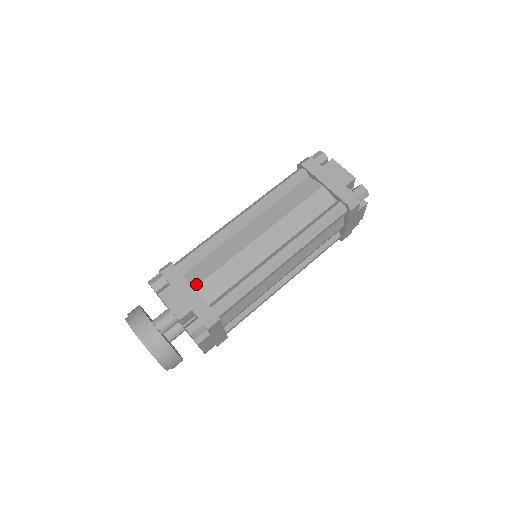
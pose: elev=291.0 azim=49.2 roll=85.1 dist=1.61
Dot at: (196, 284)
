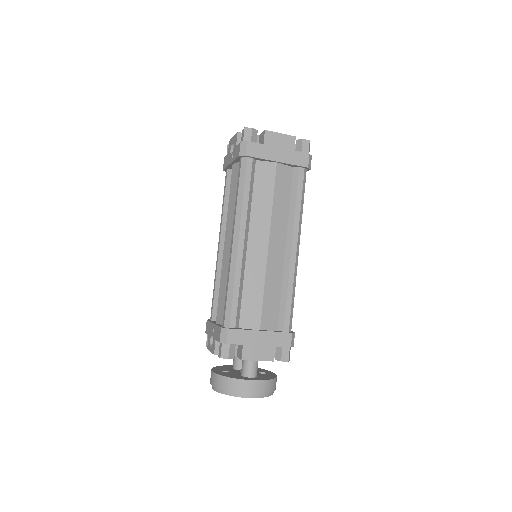
Dot at: (258, 326)
